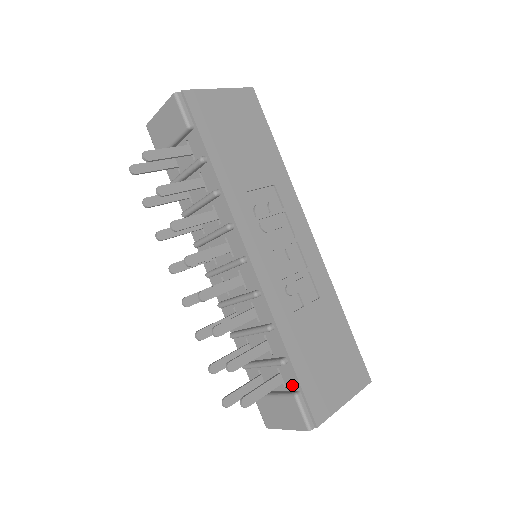
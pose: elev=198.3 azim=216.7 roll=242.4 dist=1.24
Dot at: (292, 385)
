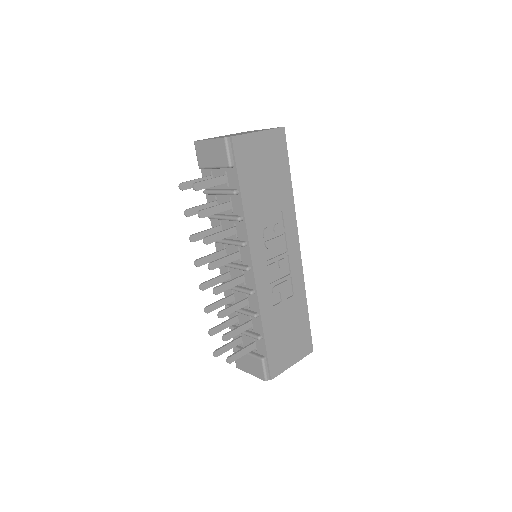
Dot at: (261, 352)
